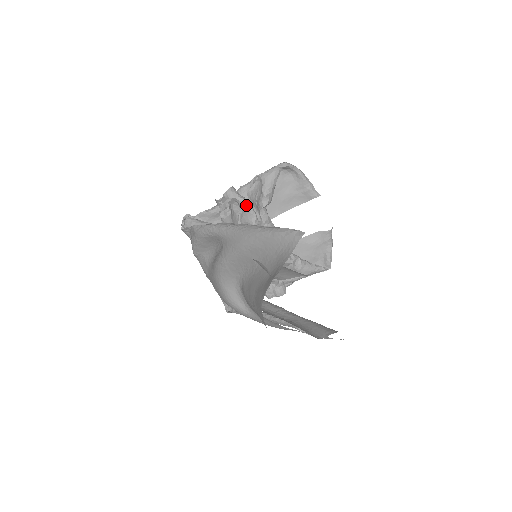
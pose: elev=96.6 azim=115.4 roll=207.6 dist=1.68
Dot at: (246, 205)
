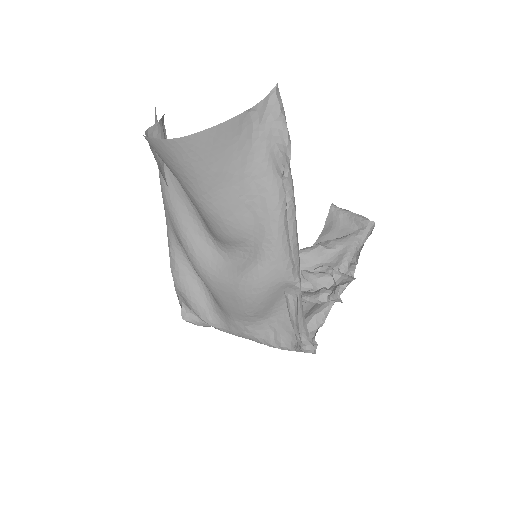
Dot at: occluded
